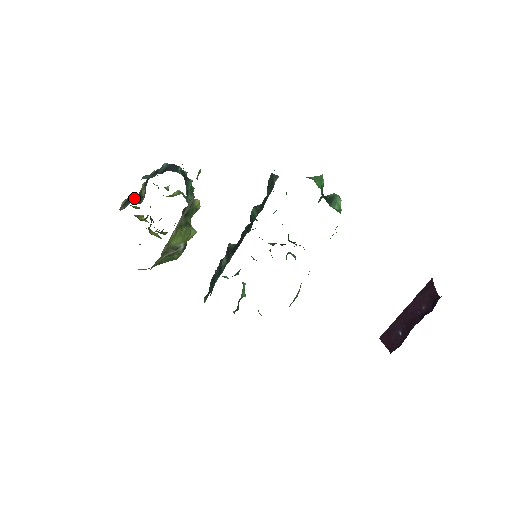
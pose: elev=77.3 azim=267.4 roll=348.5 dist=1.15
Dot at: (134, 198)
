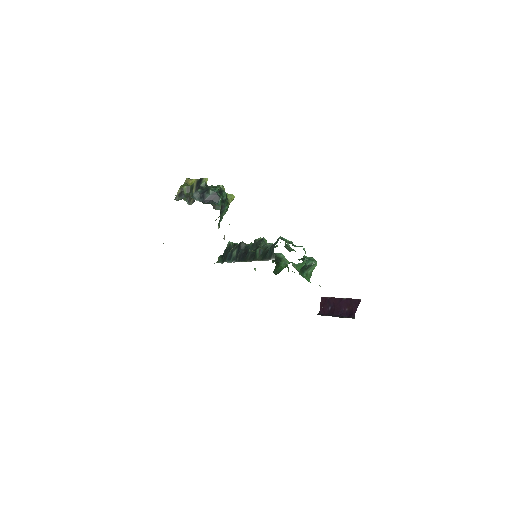
Dot at: (187, 189)
